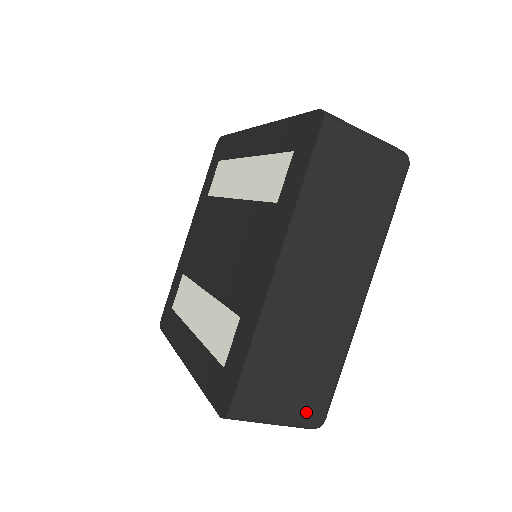
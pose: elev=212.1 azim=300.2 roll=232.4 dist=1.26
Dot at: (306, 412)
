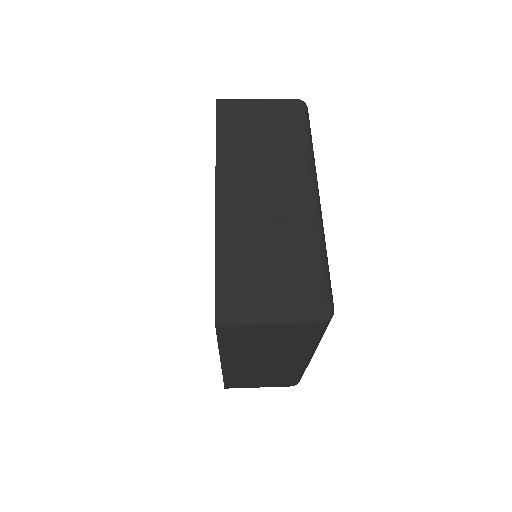
Dot at: (280, 385)
